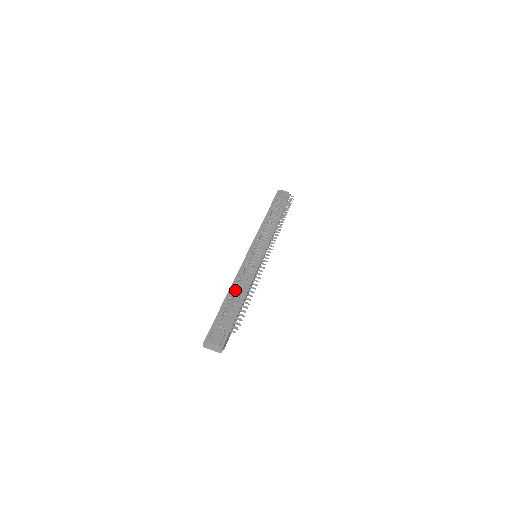
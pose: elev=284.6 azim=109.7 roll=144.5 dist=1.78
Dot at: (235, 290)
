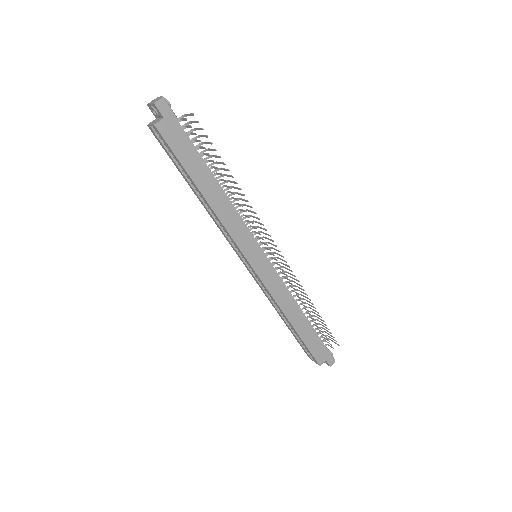
Dot at: occluded
